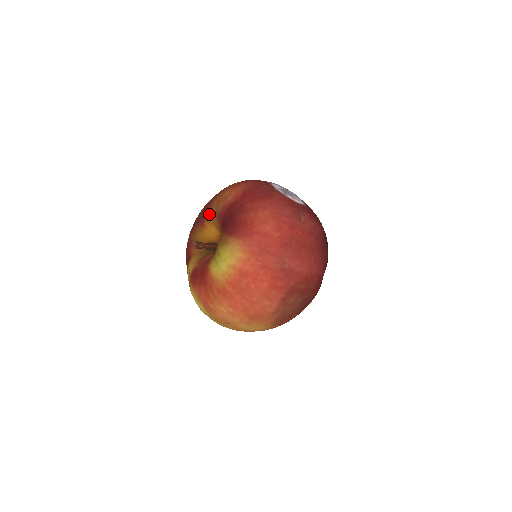
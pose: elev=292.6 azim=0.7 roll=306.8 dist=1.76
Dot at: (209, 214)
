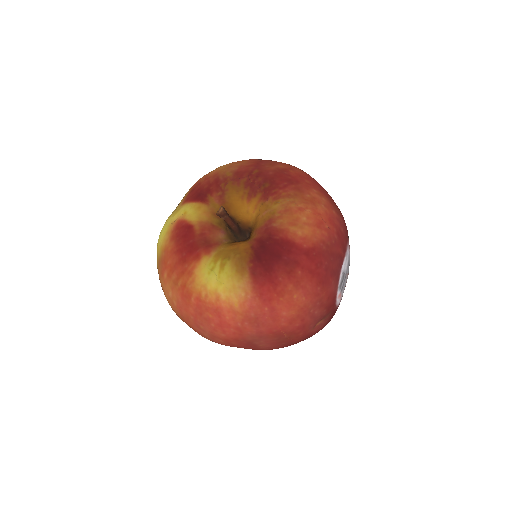
Dot at: (268, 199)
